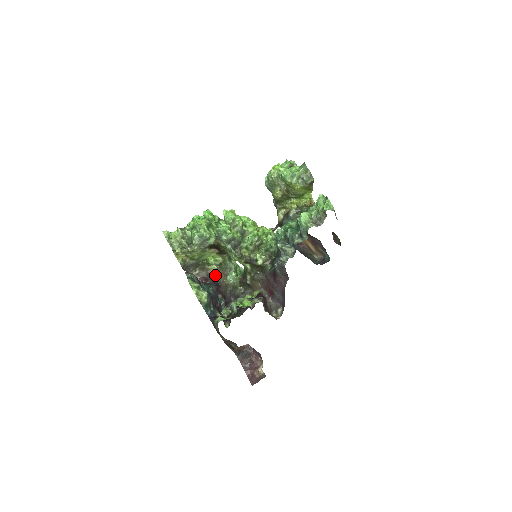
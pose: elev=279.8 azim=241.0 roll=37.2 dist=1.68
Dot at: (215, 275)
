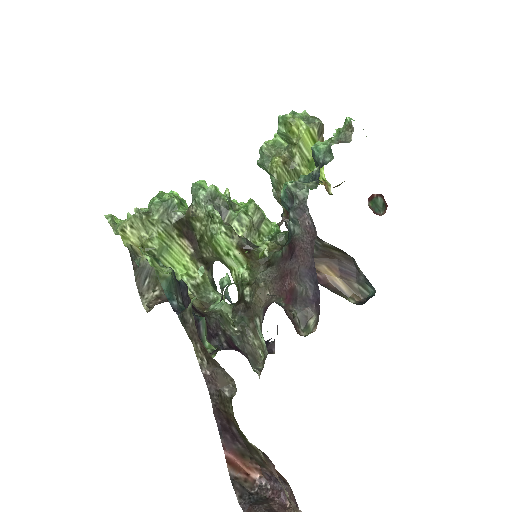
Dot at: occluded
